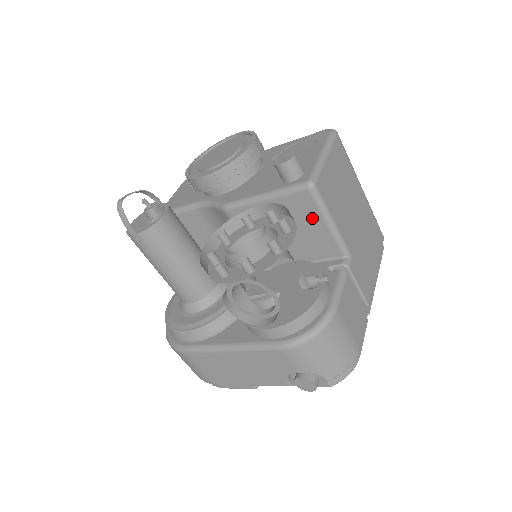
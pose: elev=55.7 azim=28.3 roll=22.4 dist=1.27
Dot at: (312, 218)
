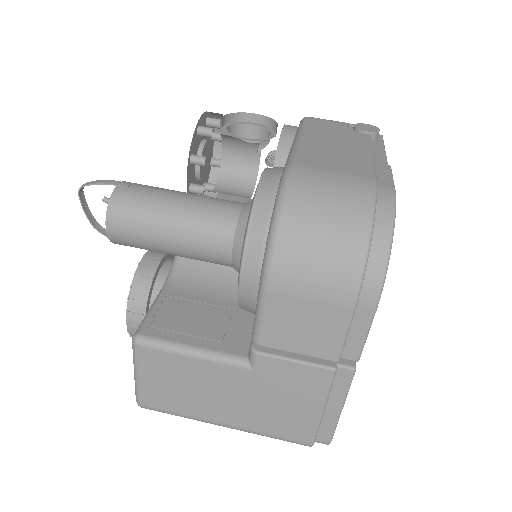
Dot at: (238, 201)
